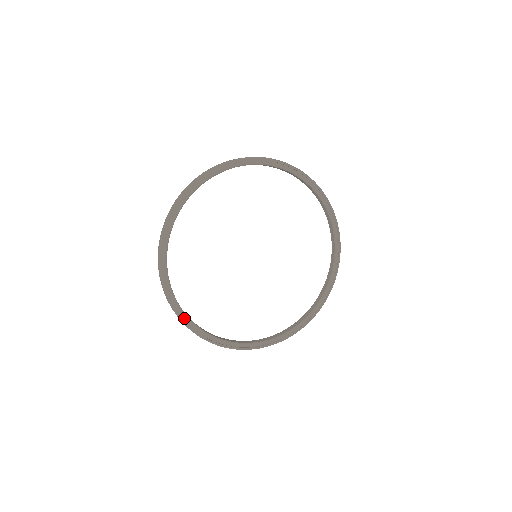
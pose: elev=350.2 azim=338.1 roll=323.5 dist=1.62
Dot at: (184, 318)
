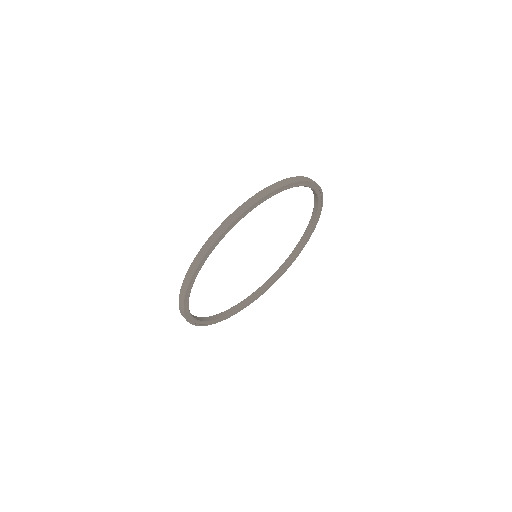
Dot at: (235, 313)
